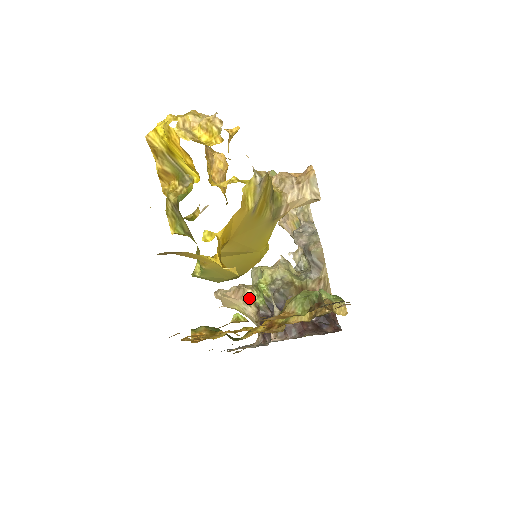
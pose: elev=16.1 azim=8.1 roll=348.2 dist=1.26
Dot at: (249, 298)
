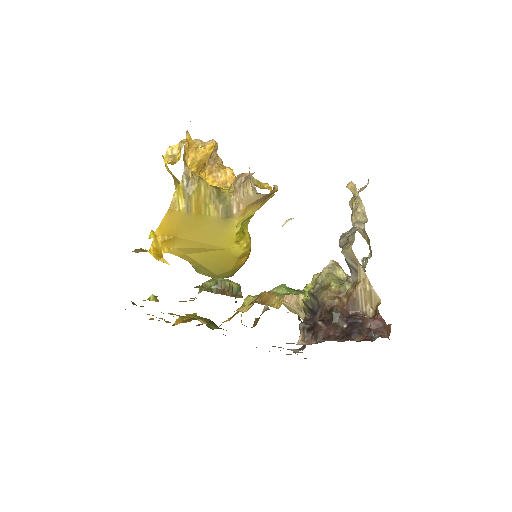
Dot at: (302, 303)
